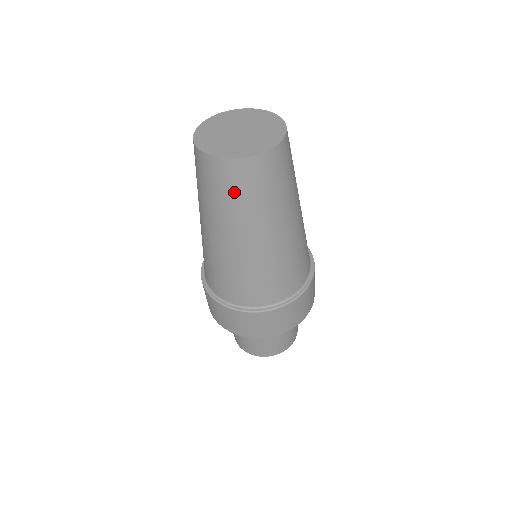
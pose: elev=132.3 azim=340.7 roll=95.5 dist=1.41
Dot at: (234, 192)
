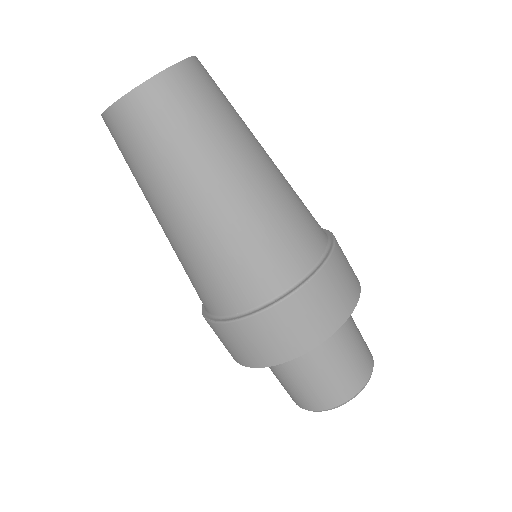
Dot at: (160, 132)
